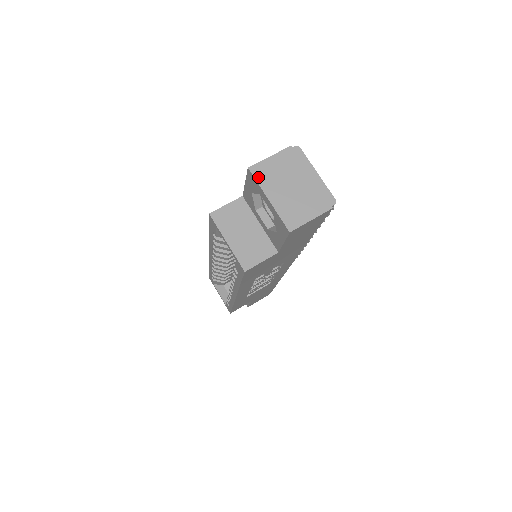
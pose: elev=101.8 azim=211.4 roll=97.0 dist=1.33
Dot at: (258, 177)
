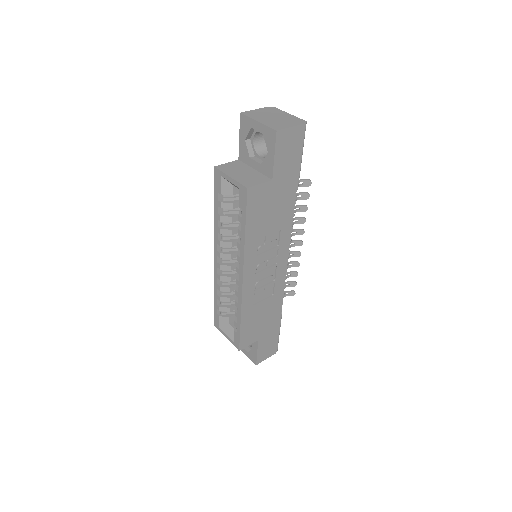
Dot at: (248, 115)
